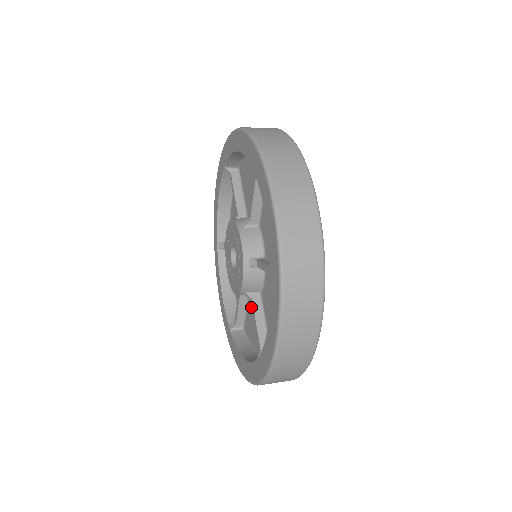
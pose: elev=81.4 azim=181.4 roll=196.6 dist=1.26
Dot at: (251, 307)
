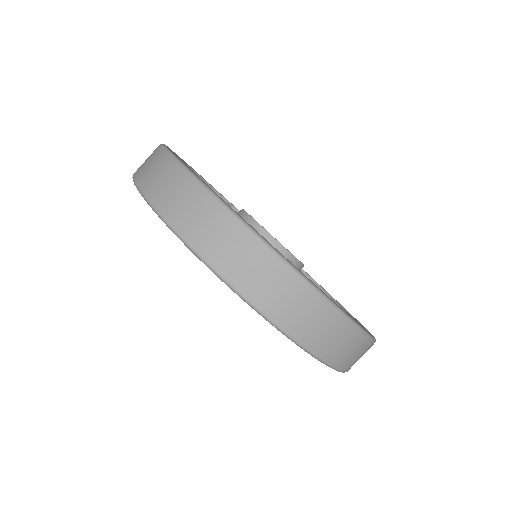
Dot at: occluded
